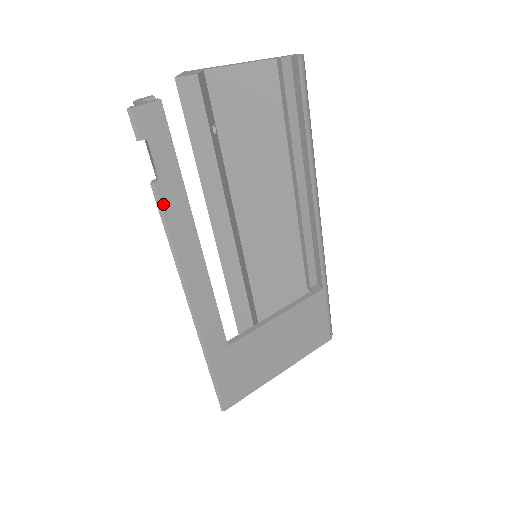
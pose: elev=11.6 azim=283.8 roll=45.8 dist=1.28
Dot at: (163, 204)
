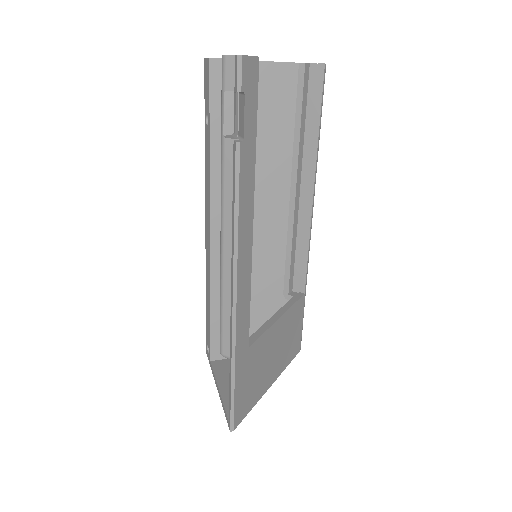
Dot at: (241, 168)
